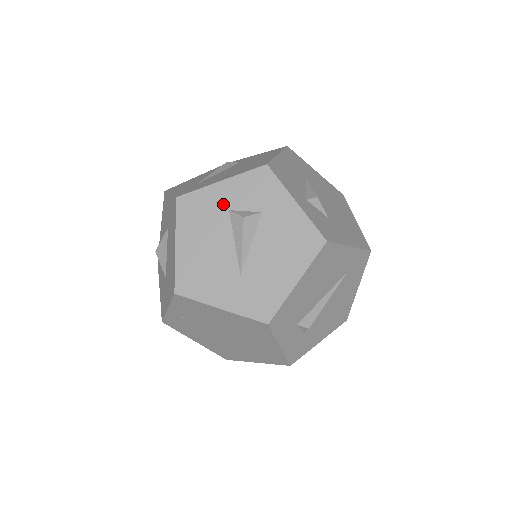
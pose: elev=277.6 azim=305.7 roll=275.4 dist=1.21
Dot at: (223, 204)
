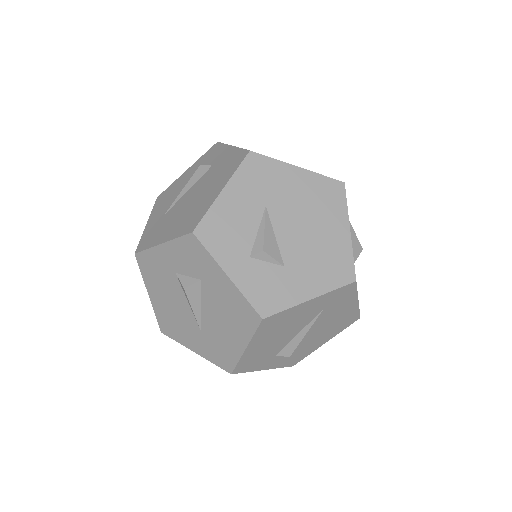
Dot at: (169, 266)
